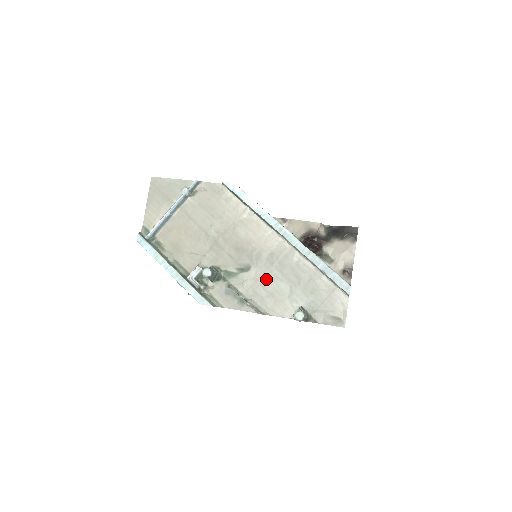
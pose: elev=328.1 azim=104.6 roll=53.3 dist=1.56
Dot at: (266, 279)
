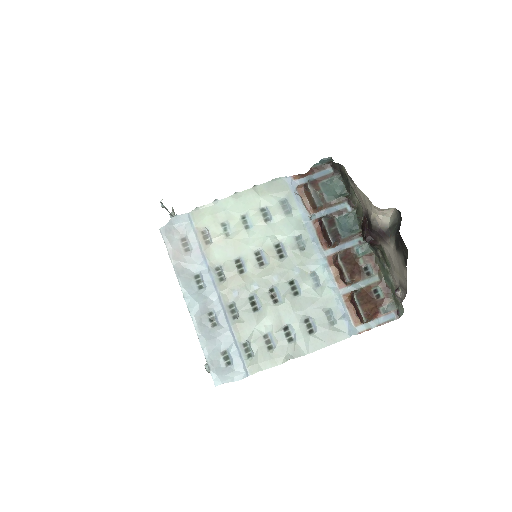
Dot at: occluded
